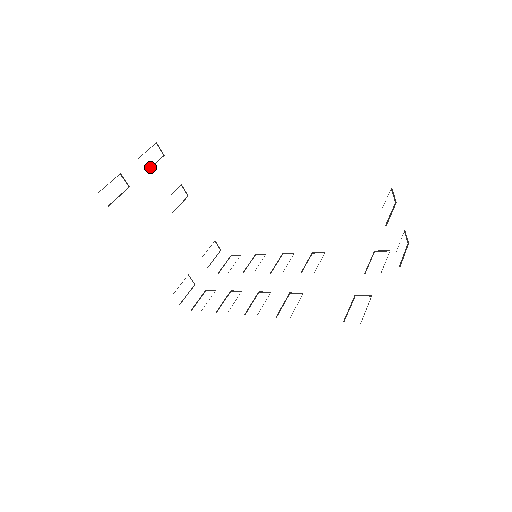
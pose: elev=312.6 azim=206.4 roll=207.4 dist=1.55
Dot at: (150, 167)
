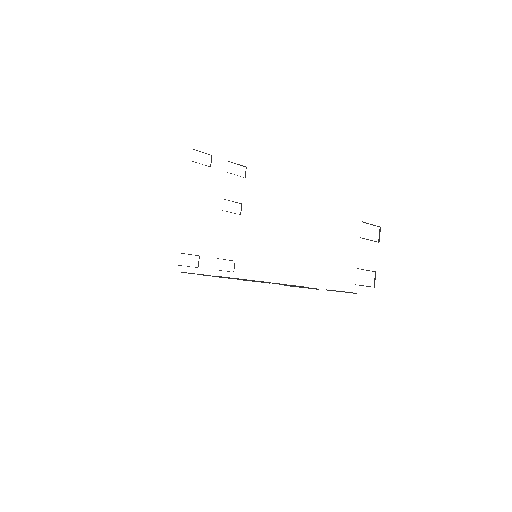
Dot at: occluded
